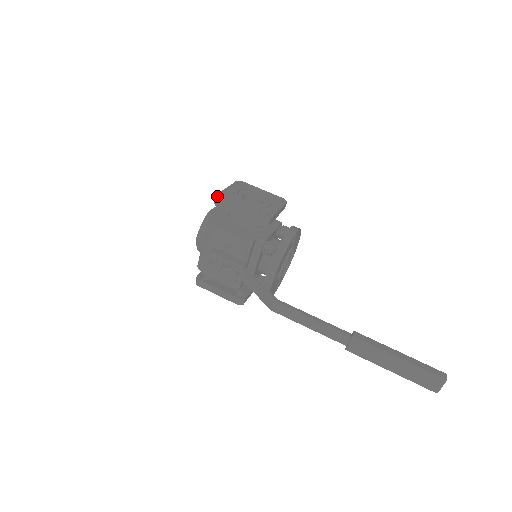
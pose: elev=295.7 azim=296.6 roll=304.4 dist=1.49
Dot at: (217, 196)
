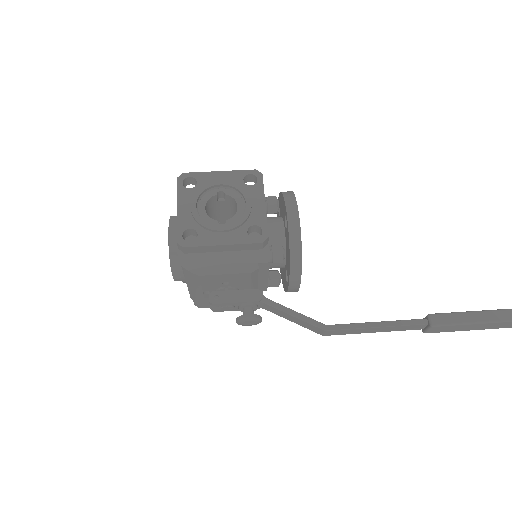
Dot at: (179, 243)
